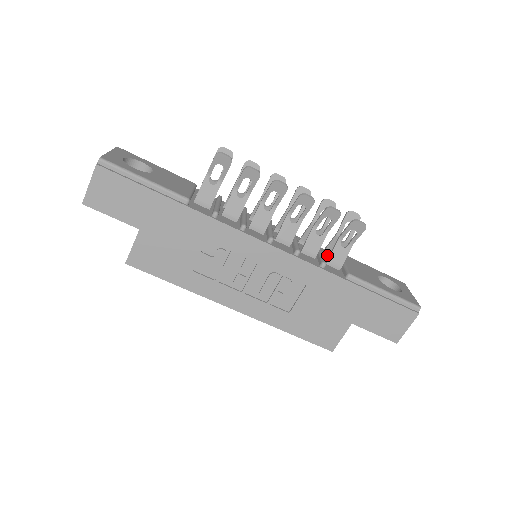
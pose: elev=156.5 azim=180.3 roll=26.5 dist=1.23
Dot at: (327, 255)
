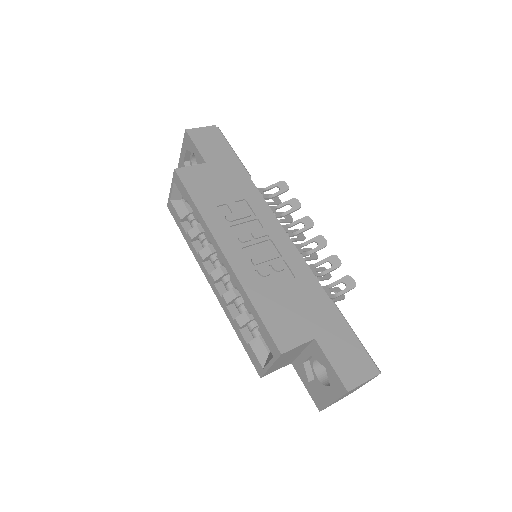
Dot at: occluded
